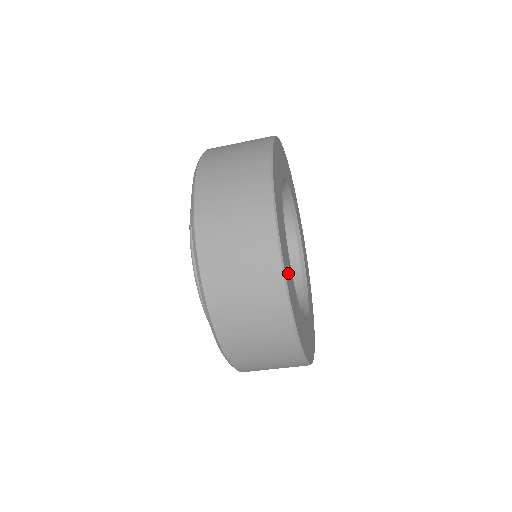
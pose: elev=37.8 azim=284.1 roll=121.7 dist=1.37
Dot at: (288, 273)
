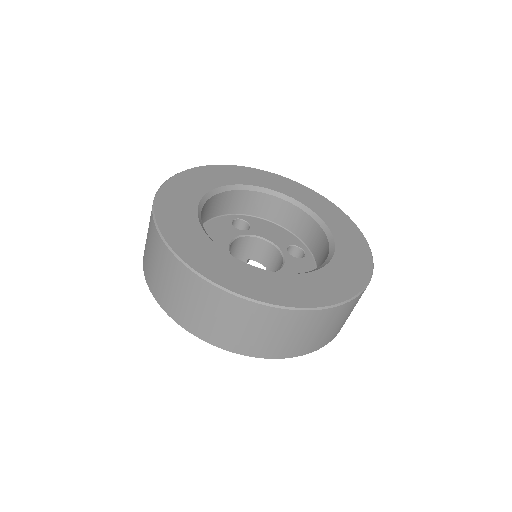
Dot at: (214, 266)
